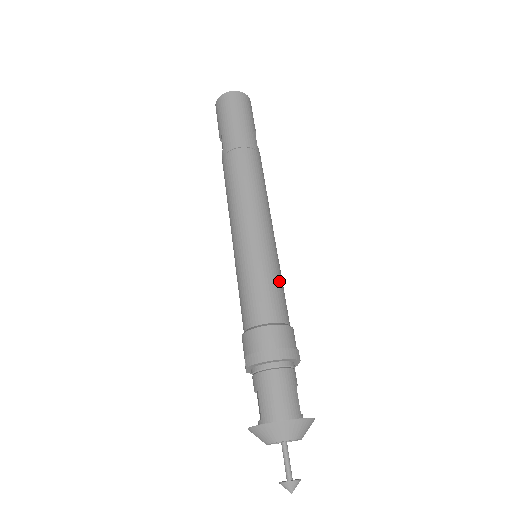
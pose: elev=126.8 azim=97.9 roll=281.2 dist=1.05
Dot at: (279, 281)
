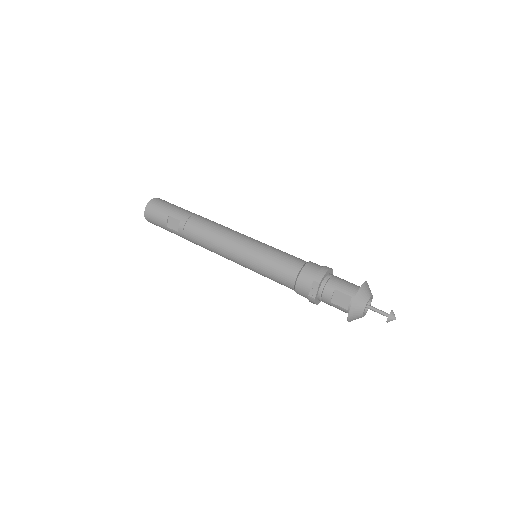
Dot at: occluded
